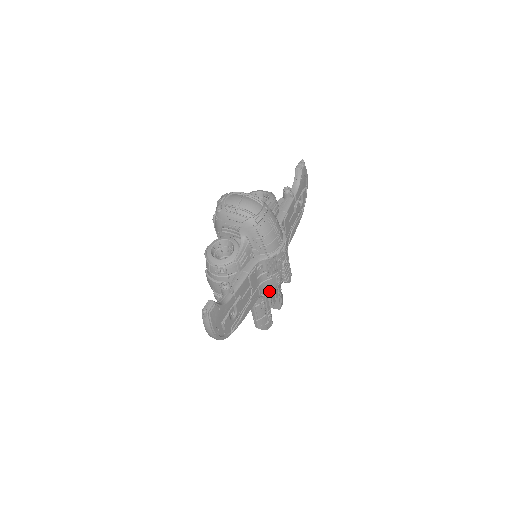
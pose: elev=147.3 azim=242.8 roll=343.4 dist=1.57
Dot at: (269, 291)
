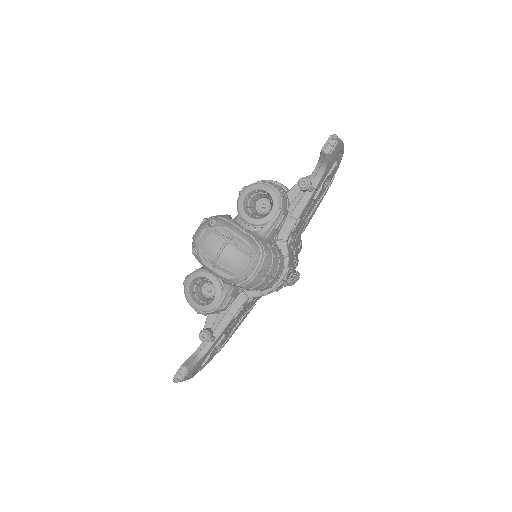
Dot at: occluded
